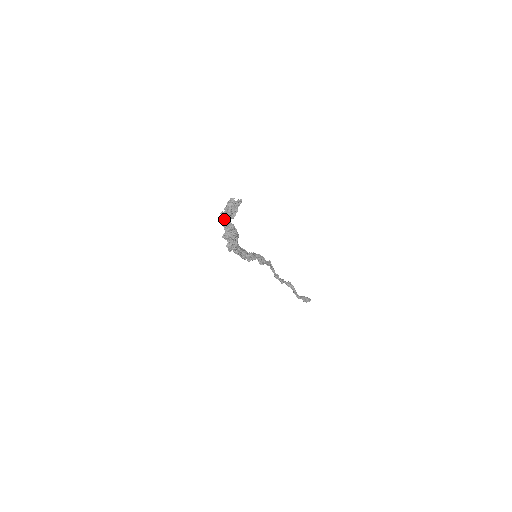
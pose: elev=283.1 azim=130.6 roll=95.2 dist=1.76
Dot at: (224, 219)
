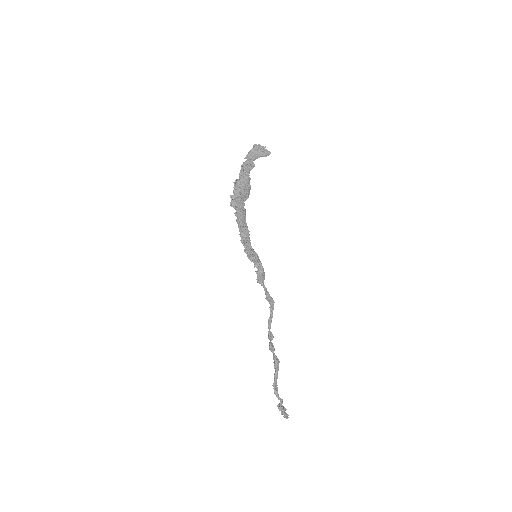
Dot at: (245, 161)
